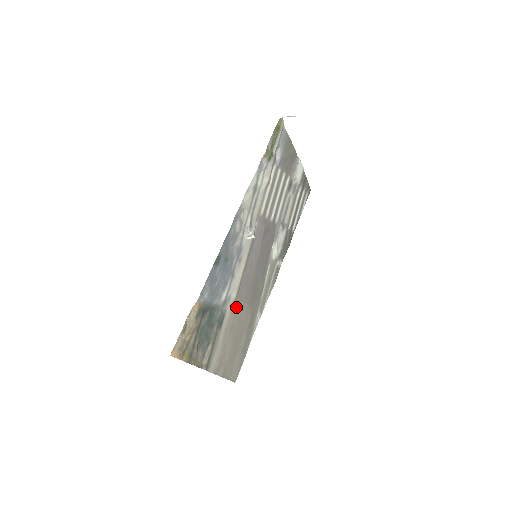
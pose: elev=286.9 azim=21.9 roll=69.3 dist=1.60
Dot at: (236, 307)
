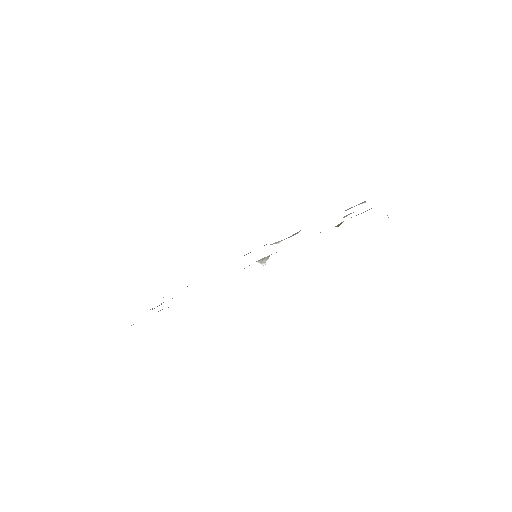
Dot at: occluded
